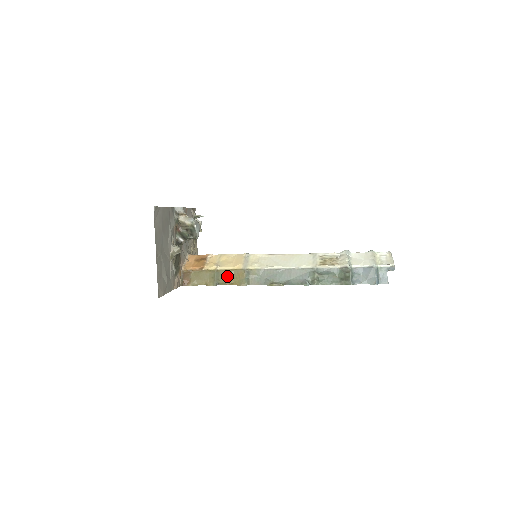
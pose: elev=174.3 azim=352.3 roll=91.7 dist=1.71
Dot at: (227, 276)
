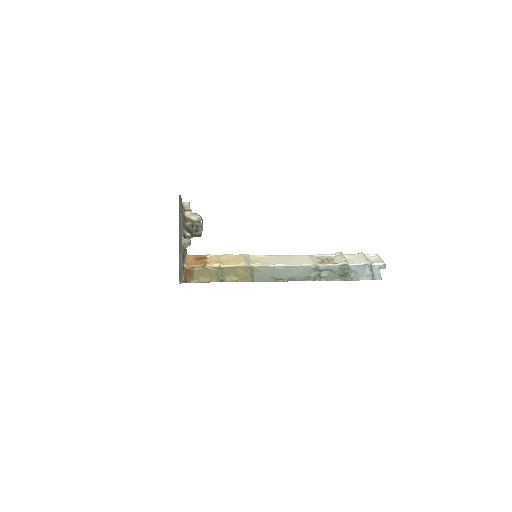
Dot at: (231, 273)
